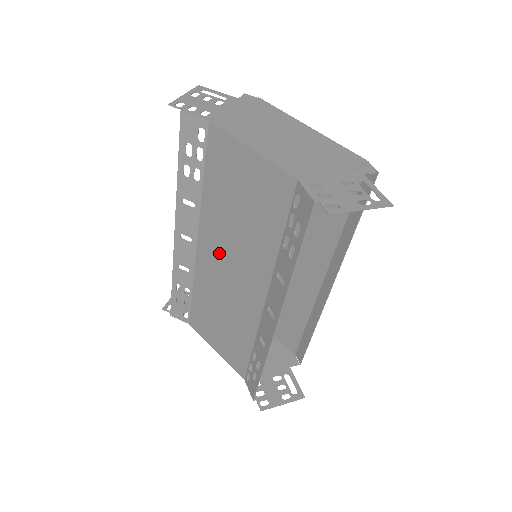
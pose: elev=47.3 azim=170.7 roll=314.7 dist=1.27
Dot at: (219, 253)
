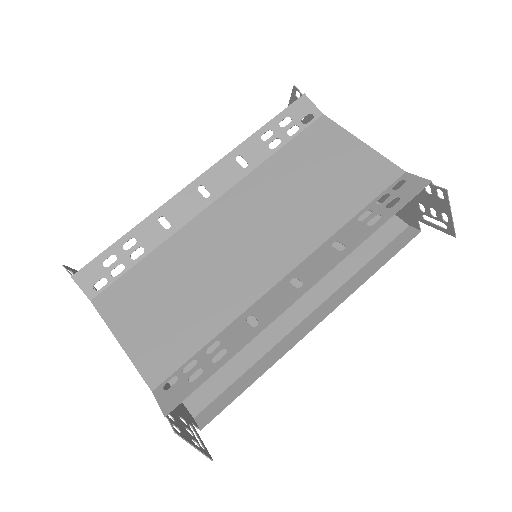
Dot at: (245, 216)
